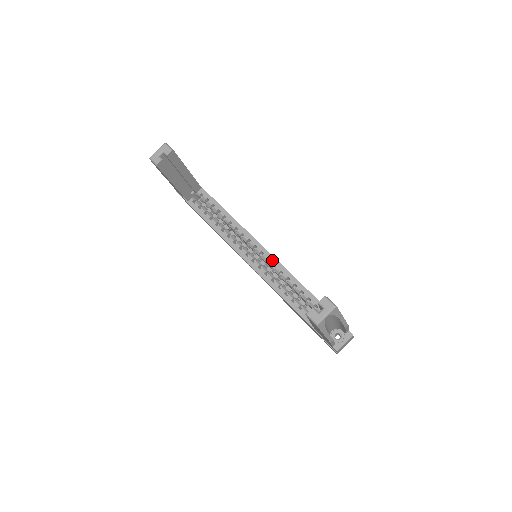
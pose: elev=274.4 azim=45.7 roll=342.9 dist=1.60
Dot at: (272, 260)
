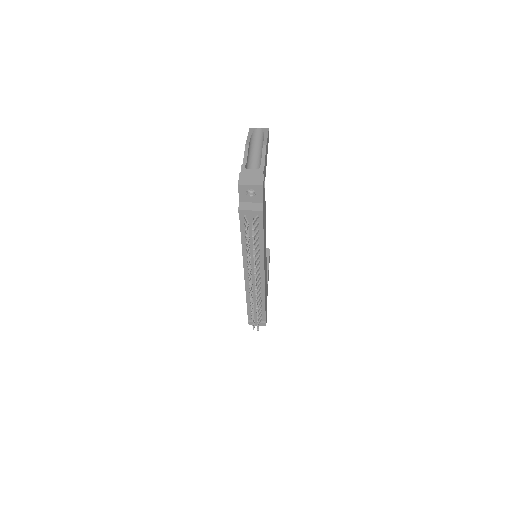
Dot at: occluded
